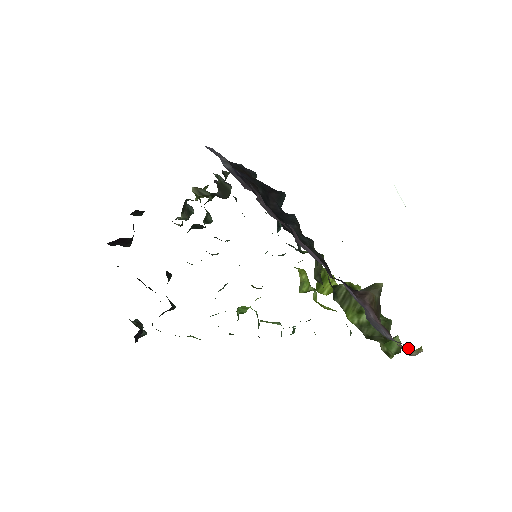
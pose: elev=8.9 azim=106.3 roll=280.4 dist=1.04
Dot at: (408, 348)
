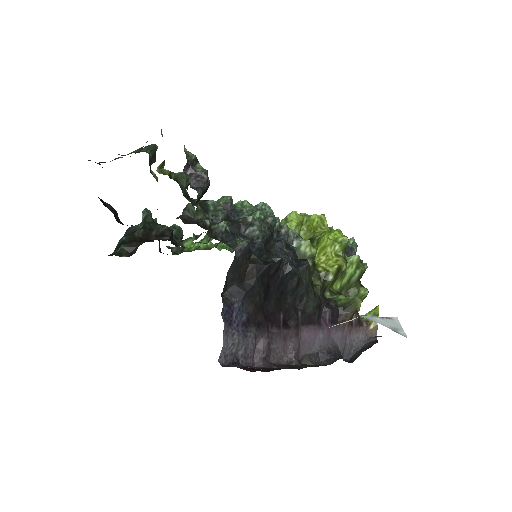
Dot at: (369, 322)
